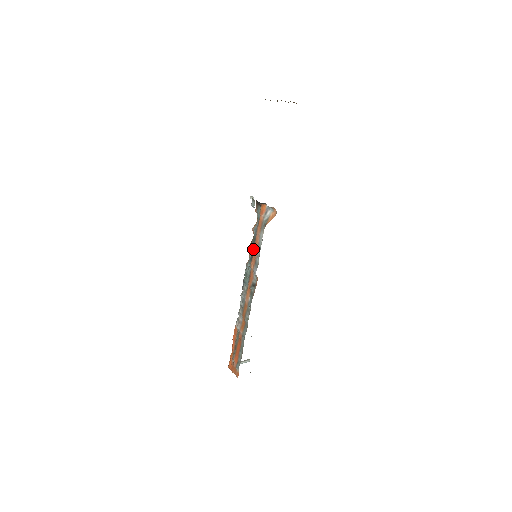
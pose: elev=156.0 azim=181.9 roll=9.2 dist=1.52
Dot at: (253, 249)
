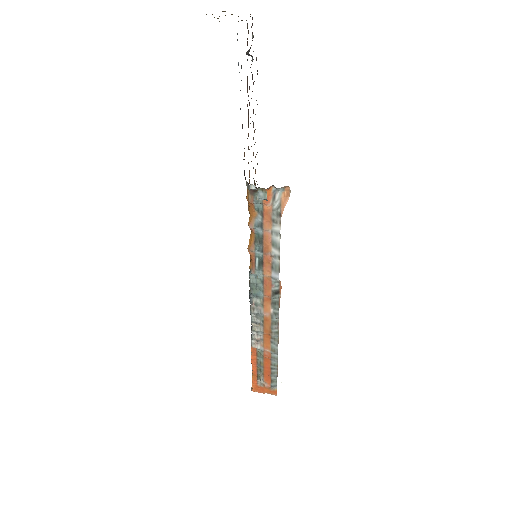
Dot at: (262, 252)
